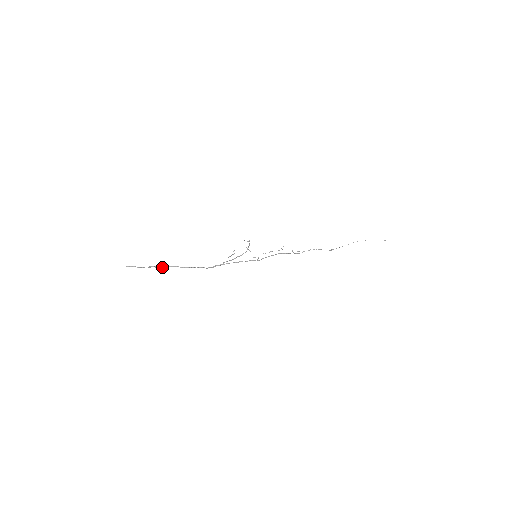
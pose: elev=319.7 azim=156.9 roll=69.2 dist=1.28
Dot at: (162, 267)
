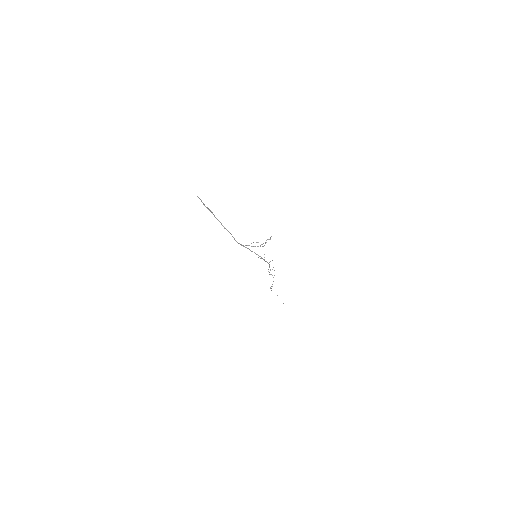
Dot at: occluded
